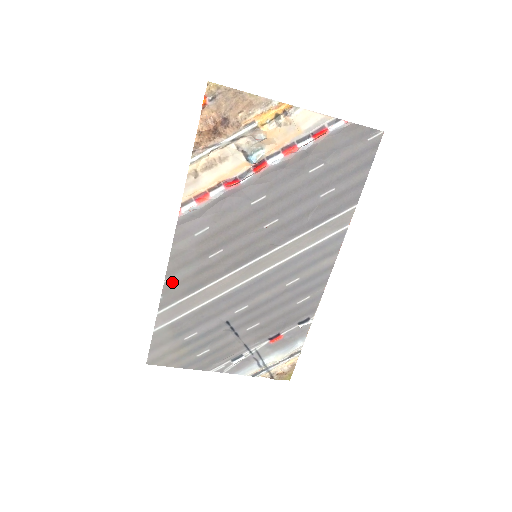
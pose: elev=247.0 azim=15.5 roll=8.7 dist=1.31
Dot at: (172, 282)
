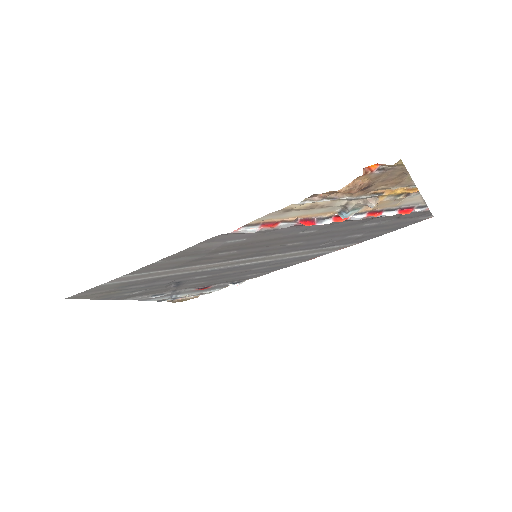
Dot at: (163, 262)
